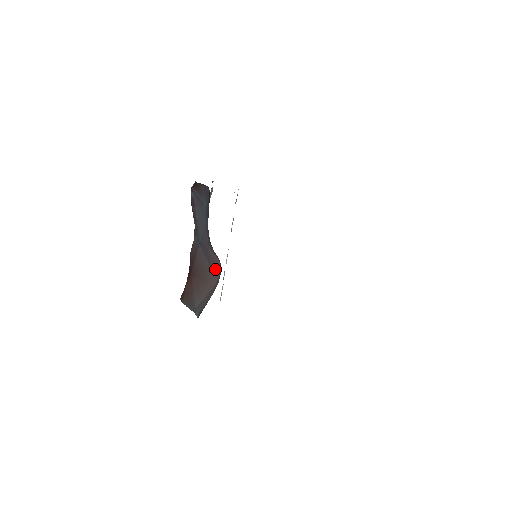
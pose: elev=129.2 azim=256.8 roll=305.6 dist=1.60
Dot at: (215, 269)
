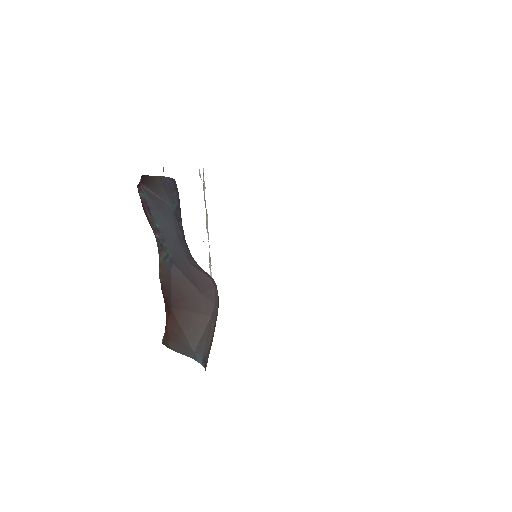
Dot at: (206, 291)
